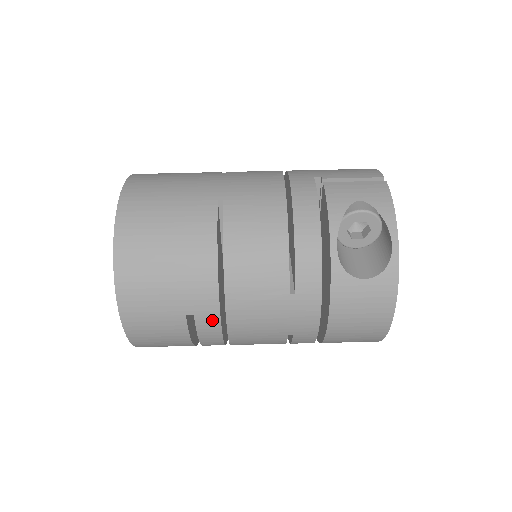
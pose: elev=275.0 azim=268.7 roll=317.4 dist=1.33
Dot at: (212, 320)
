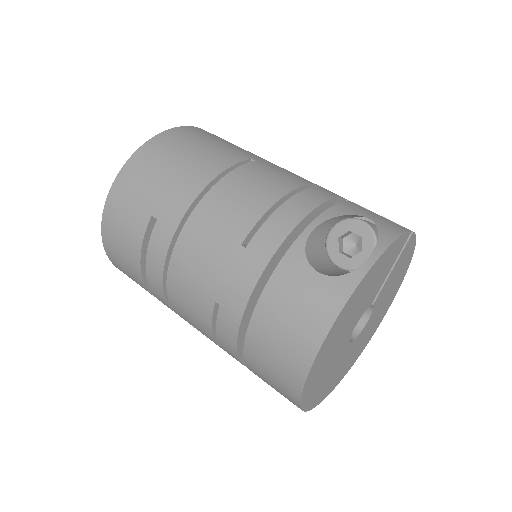
Dot at: (166, 234)
